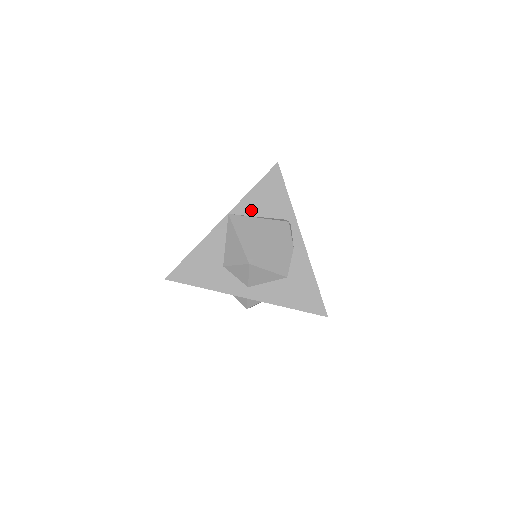
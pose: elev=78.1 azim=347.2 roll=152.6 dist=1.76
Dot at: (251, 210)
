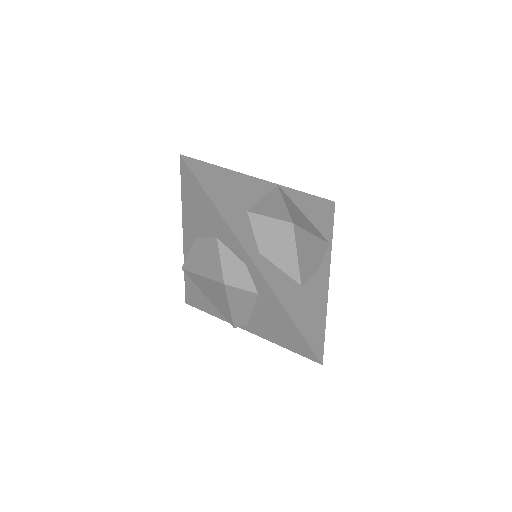
Dot at: (298, 204)
